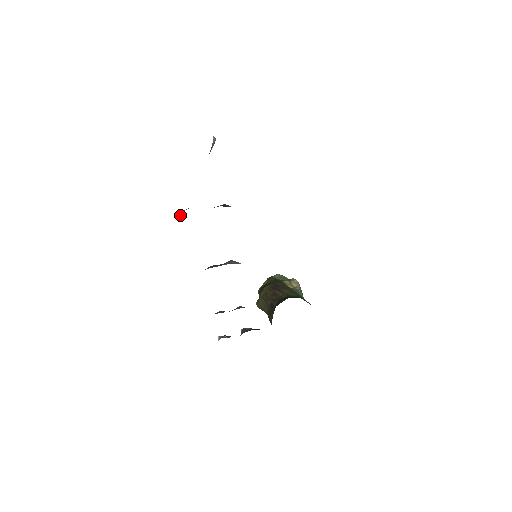
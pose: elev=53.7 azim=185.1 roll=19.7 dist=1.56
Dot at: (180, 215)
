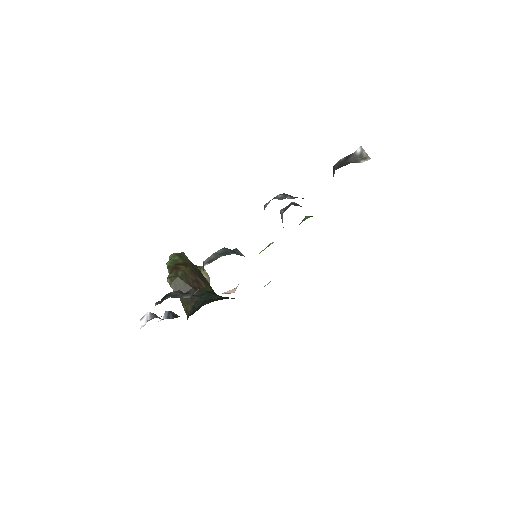
Dot at: (282, 197)
